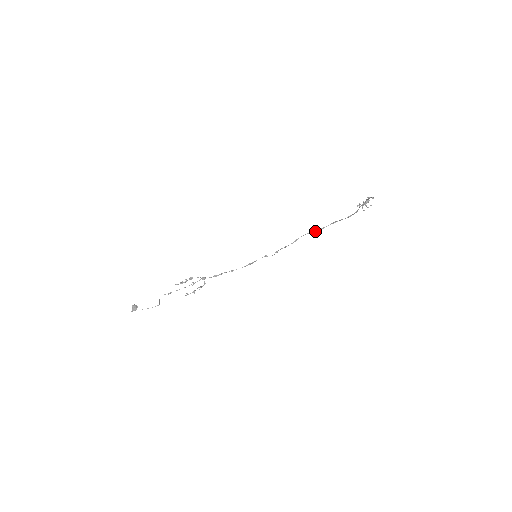
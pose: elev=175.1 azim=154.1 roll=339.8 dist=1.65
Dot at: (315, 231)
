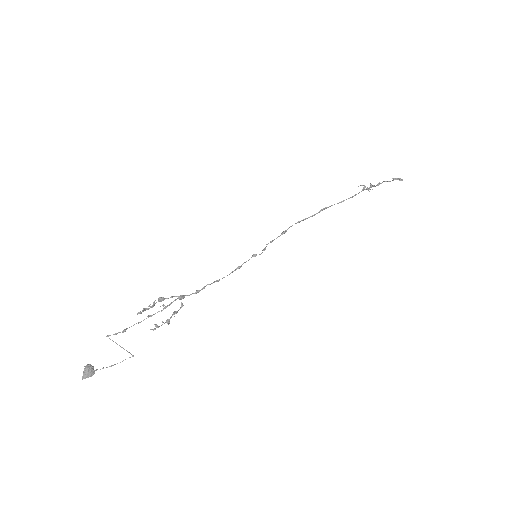
Dot at: (304, 219)
